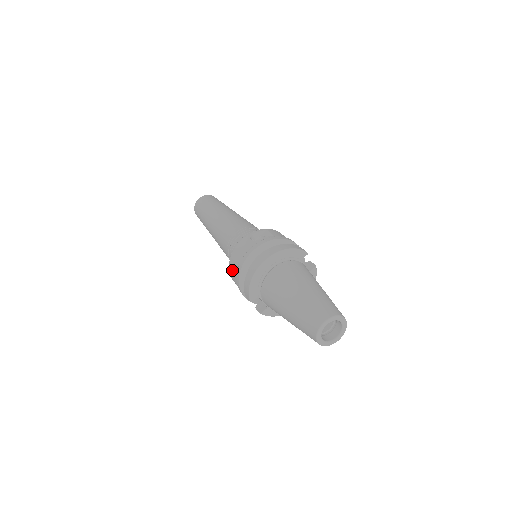
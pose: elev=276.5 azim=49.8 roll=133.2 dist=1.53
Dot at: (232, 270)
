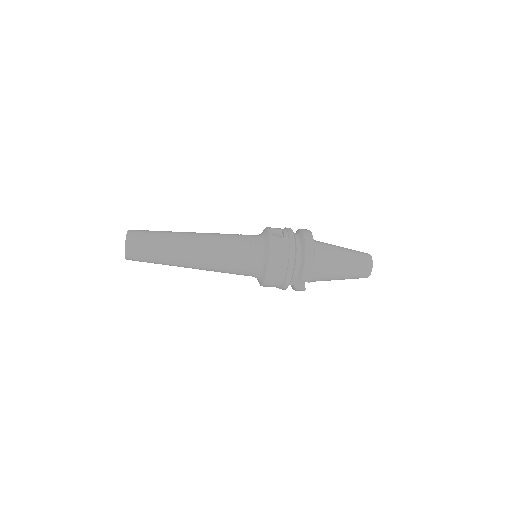
Dot at: (275, 270)
